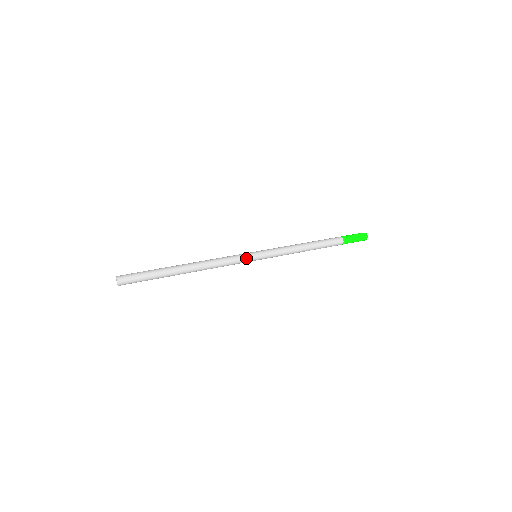
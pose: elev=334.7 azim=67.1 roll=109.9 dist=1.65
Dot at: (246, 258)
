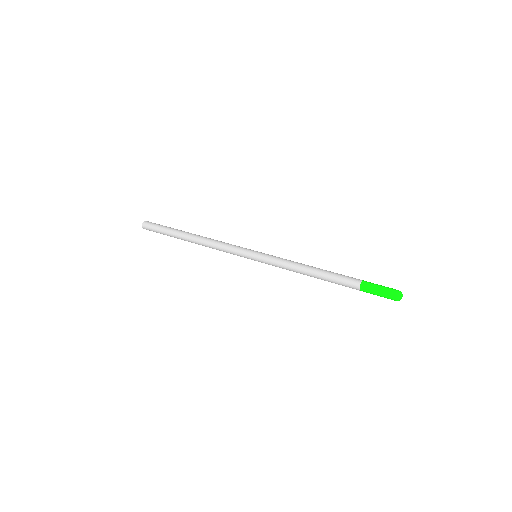
Dot at: (243, 251)
